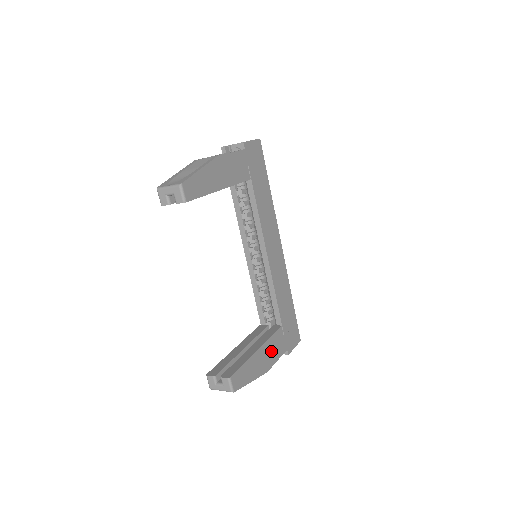
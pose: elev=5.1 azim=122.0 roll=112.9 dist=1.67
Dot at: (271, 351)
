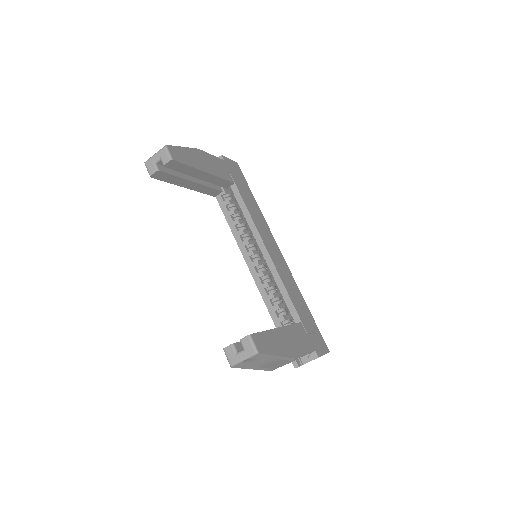
Dot at: (295, 340)
